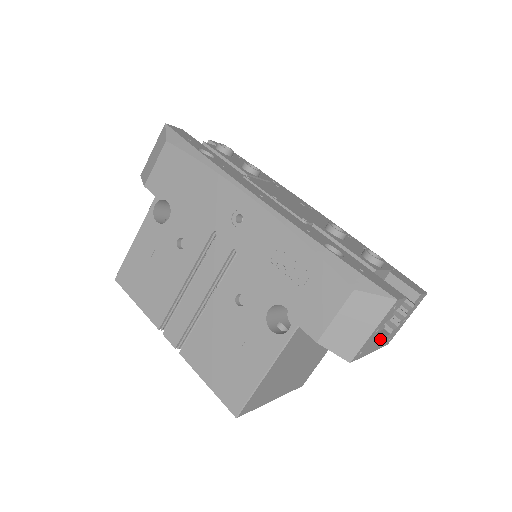
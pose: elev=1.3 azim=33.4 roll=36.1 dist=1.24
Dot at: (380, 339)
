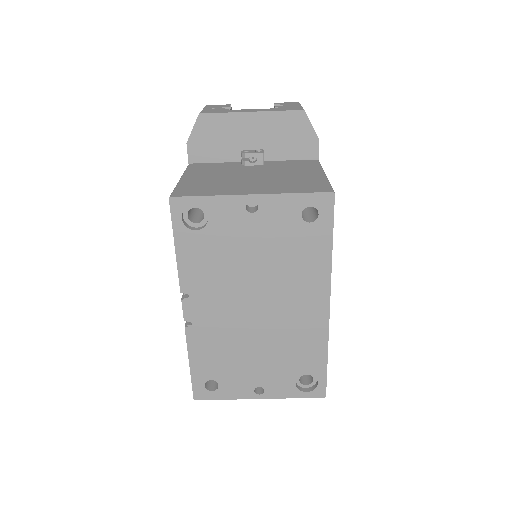
Dot at: (249, 110)
